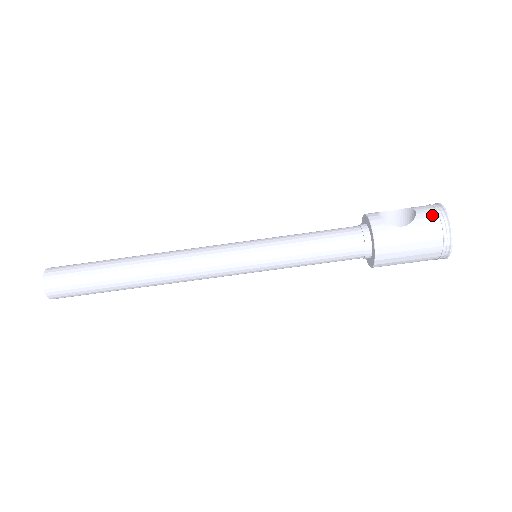
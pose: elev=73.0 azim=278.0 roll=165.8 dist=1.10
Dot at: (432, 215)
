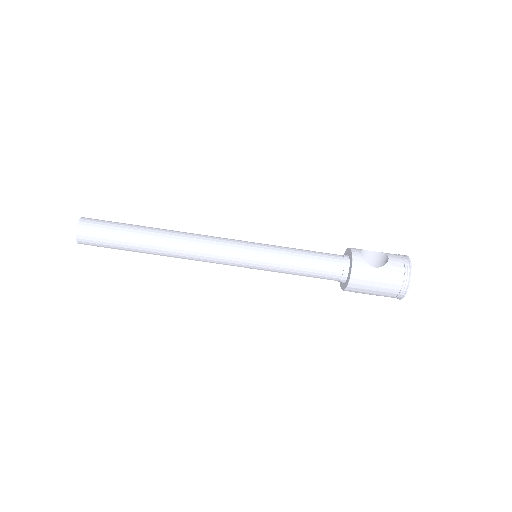
Dot at: (400, 265)
